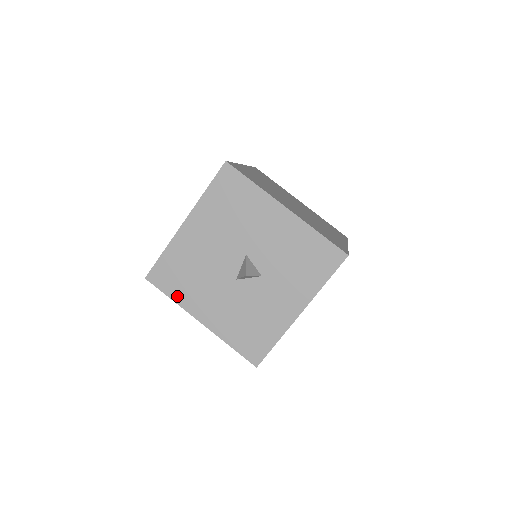
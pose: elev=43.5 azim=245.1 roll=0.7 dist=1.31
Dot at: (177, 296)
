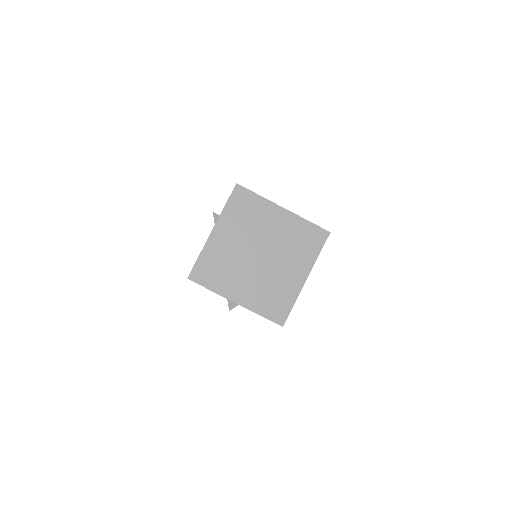
Dot at: occluded
